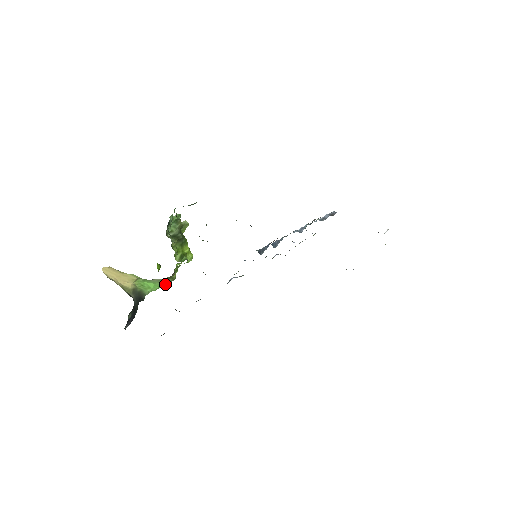
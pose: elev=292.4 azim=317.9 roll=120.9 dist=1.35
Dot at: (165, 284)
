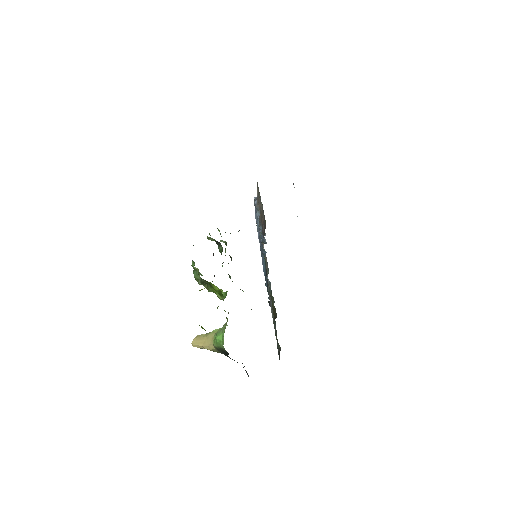
Dot at: occluded
